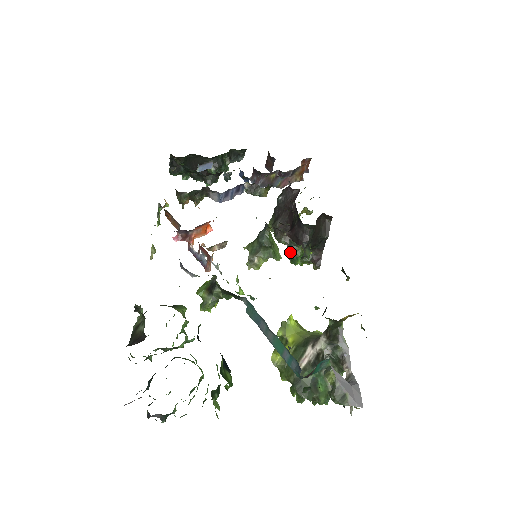
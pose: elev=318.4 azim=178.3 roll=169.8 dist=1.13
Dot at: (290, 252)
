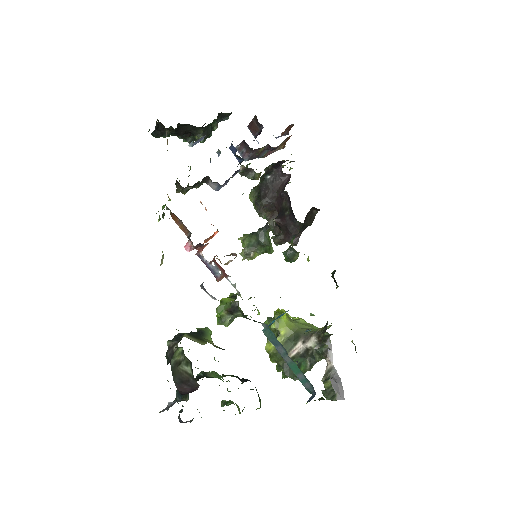
Dot at: (289, 257)
